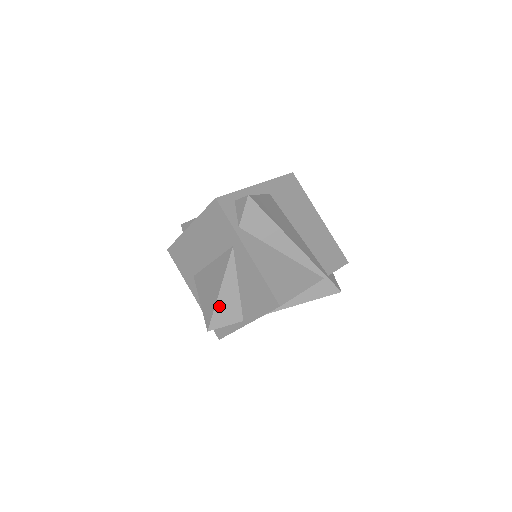
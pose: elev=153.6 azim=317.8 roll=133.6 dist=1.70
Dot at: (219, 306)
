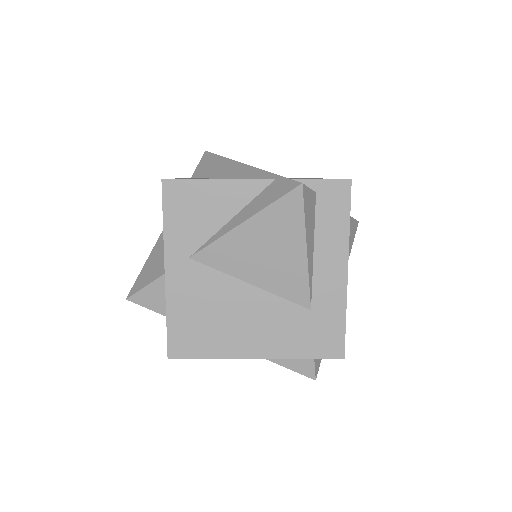
Dot at: (148, 263)
